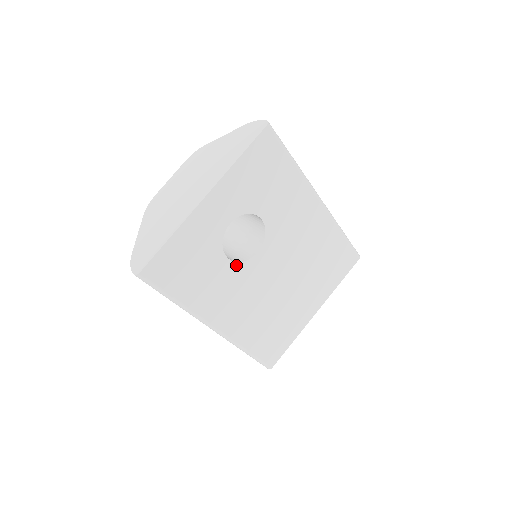
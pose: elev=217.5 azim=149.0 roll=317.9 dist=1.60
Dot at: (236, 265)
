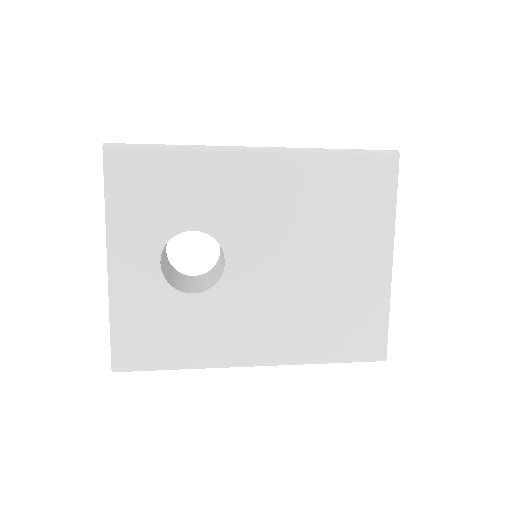
Dot at: (211, 293)
